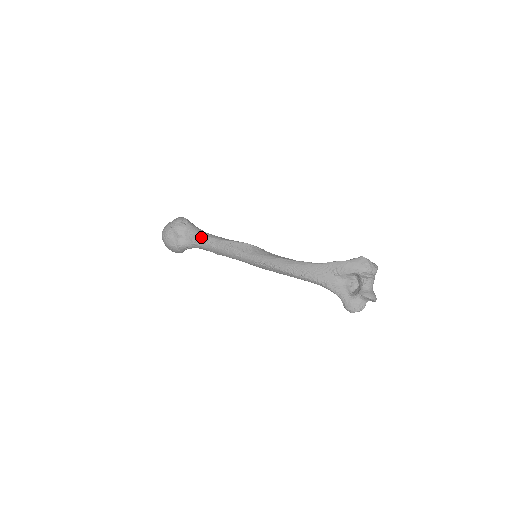
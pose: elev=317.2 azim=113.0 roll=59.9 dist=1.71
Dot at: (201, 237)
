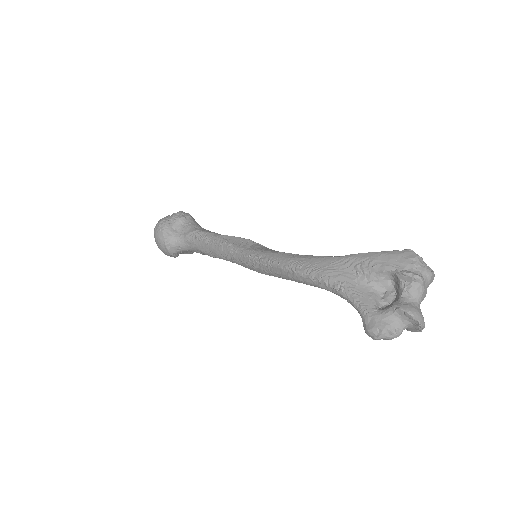
Dot at: (197, 231)
